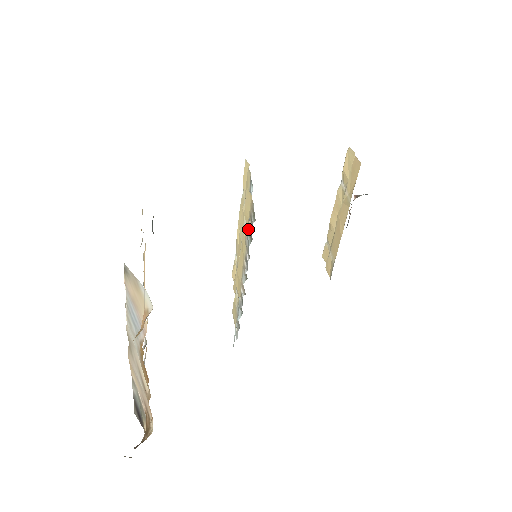
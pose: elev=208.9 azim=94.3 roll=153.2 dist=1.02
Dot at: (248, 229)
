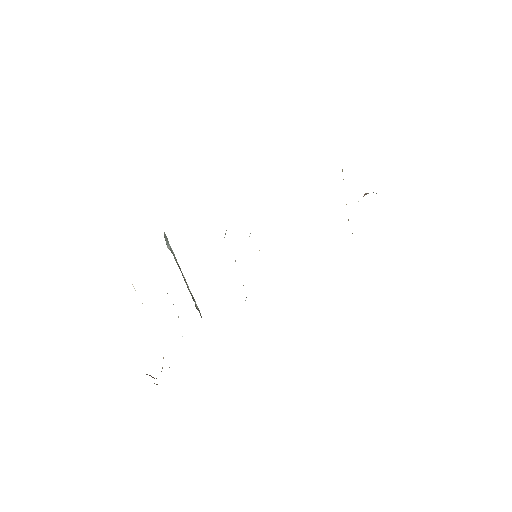
Dot at: occluded
